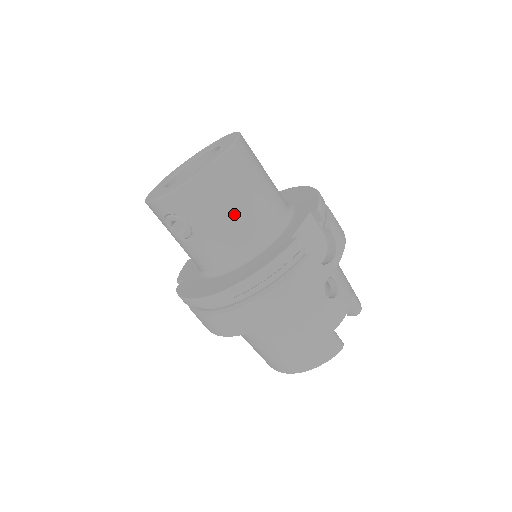
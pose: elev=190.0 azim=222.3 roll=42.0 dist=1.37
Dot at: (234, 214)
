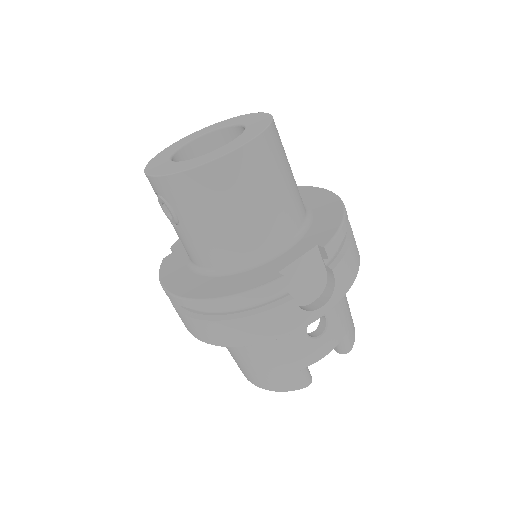
Dot at: (225, 222)
